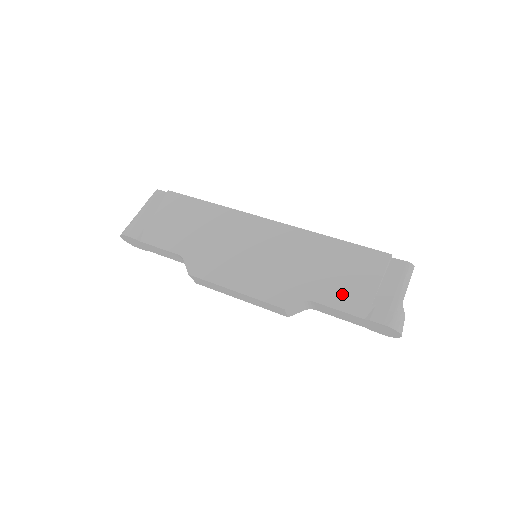
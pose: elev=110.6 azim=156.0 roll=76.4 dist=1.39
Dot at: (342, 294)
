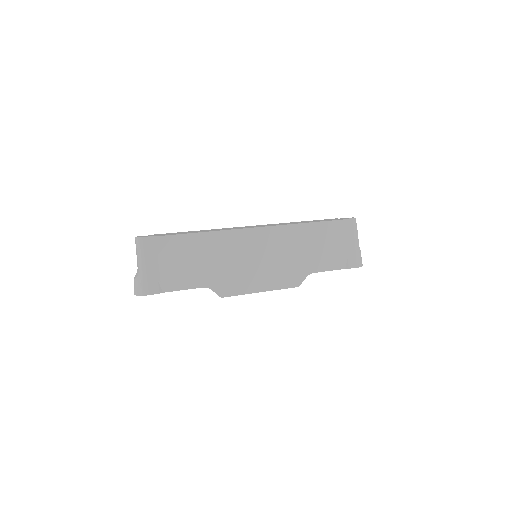
Dot at: (328, 260)
